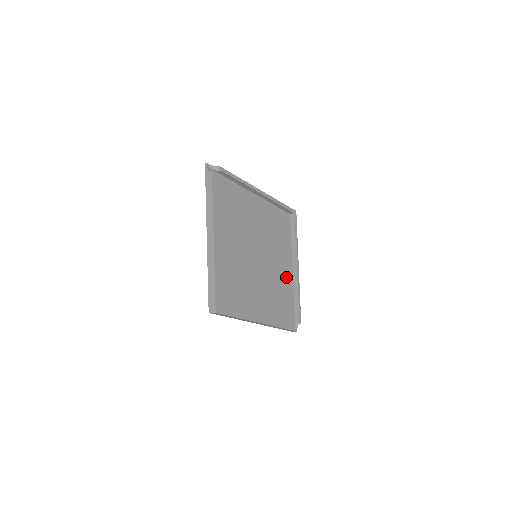
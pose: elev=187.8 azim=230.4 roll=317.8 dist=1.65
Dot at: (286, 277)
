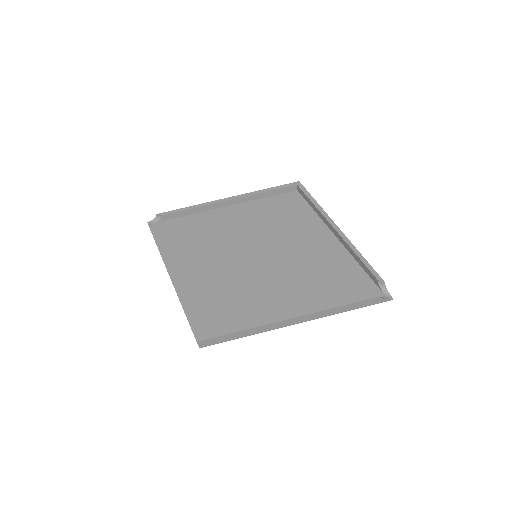
Dot at: (327, 249)
